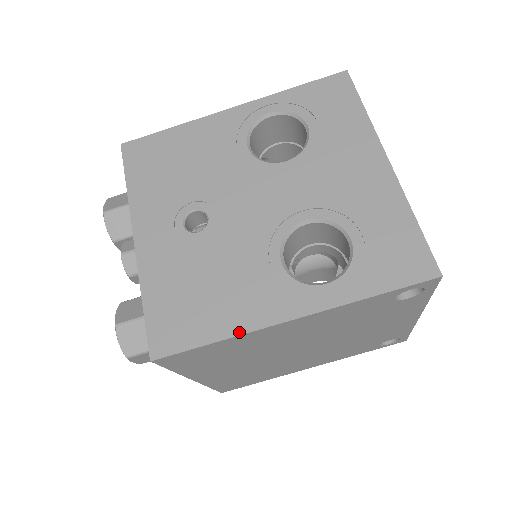
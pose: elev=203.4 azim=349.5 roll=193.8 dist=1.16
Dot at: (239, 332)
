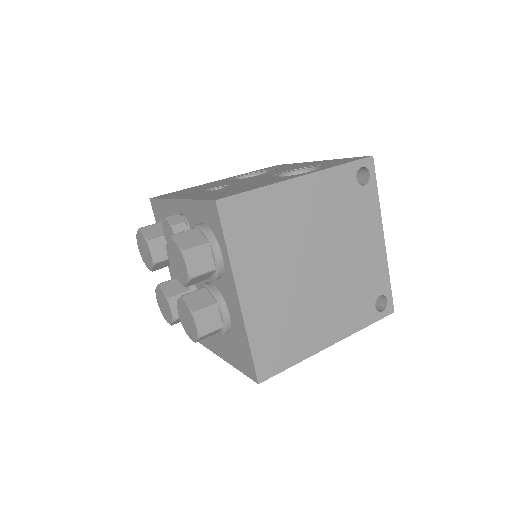
Dot at: (271, 184)
